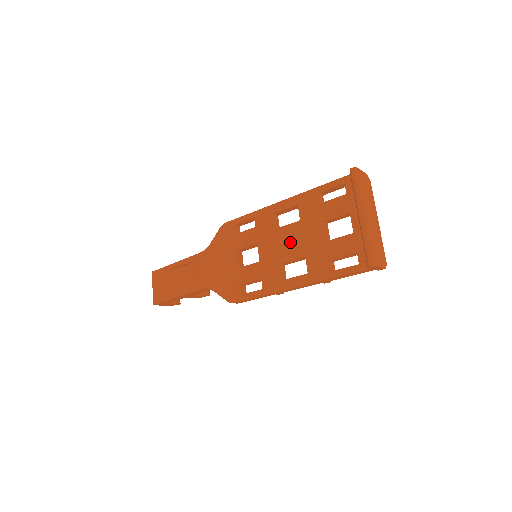
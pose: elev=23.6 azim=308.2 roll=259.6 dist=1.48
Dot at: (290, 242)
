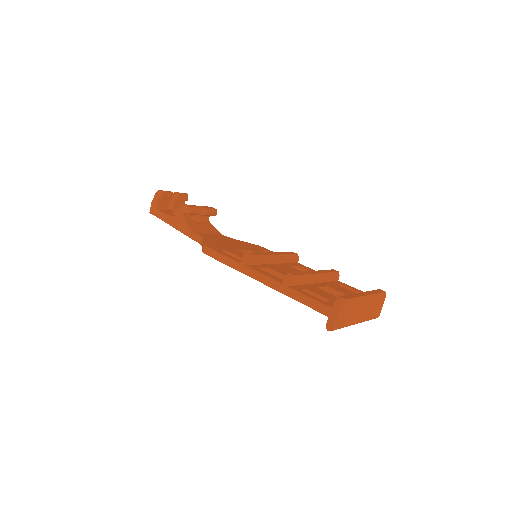
Dot at: occluded
